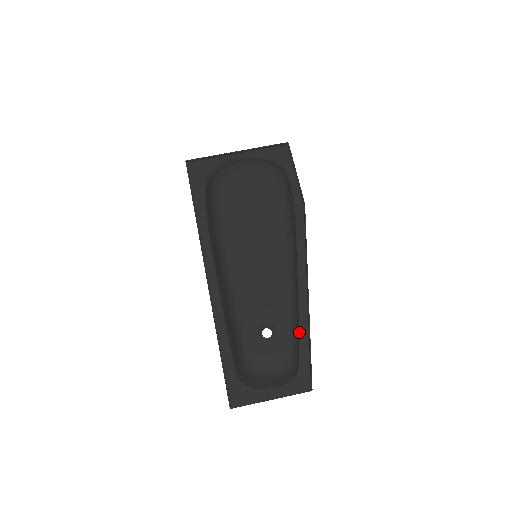
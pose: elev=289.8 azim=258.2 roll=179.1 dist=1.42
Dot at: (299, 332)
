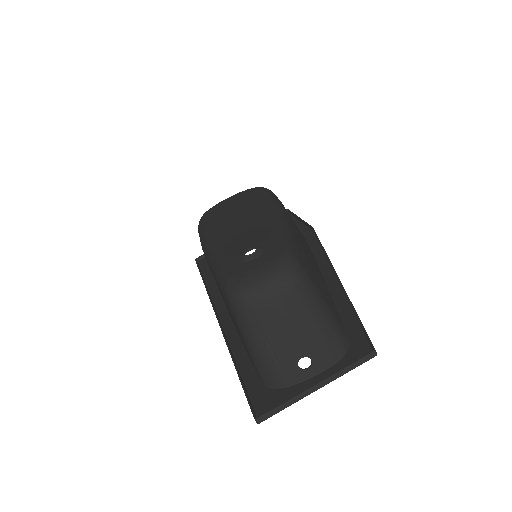
Dot at: (337, 310)
